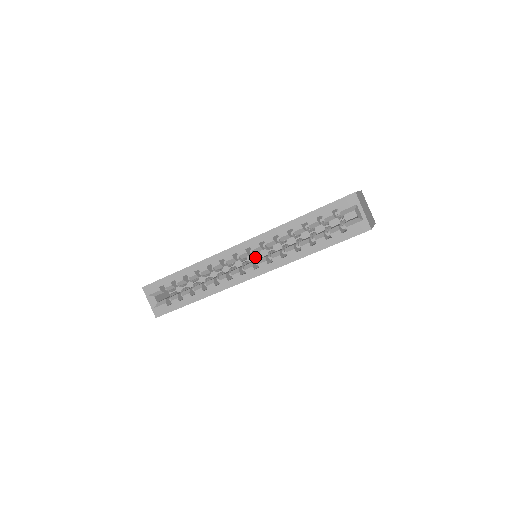
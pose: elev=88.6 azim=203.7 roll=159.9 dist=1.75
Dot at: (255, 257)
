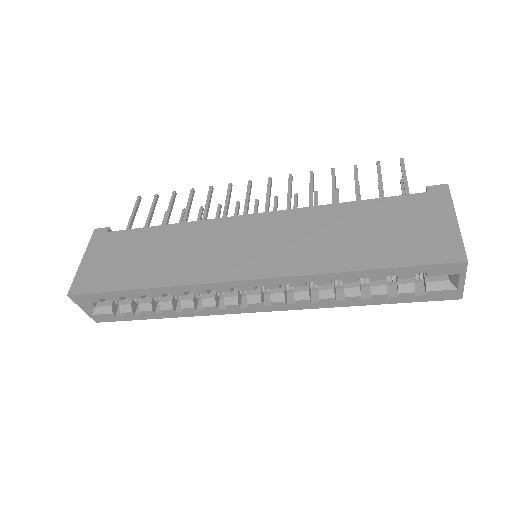
Dot at: occluded
